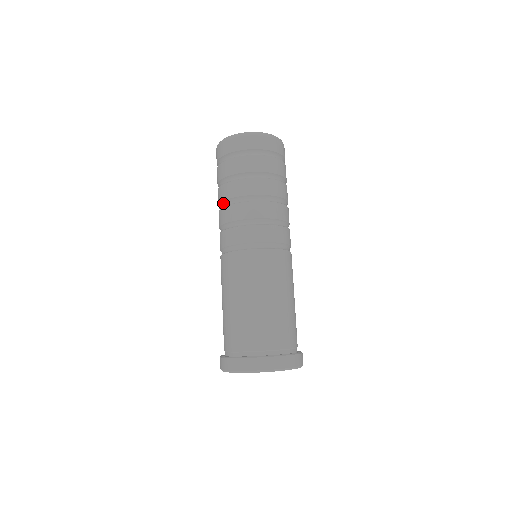
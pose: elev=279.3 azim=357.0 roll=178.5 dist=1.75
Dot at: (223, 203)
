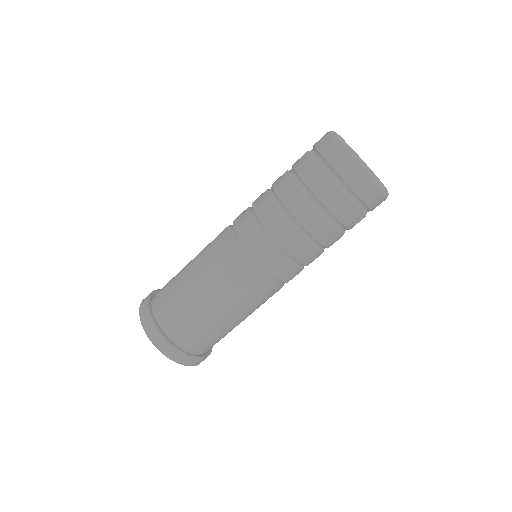
Dot at: (272, 190)
